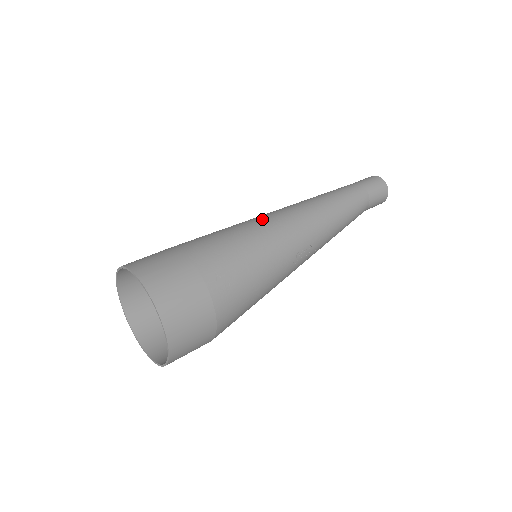
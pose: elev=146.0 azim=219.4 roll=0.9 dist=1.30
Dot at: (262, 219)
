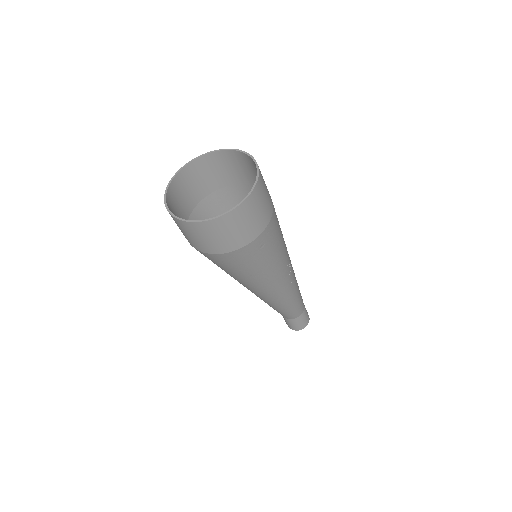
Dot at: occluded
